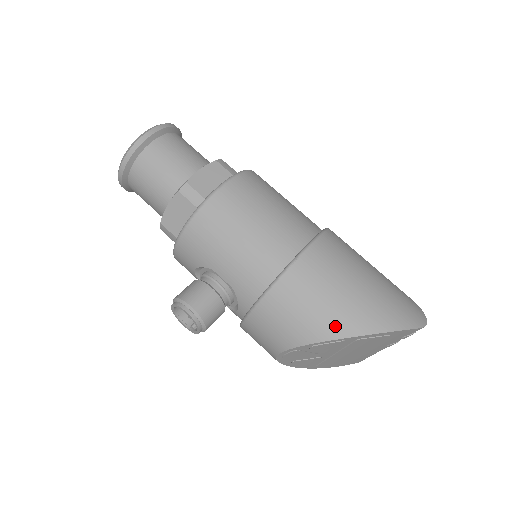
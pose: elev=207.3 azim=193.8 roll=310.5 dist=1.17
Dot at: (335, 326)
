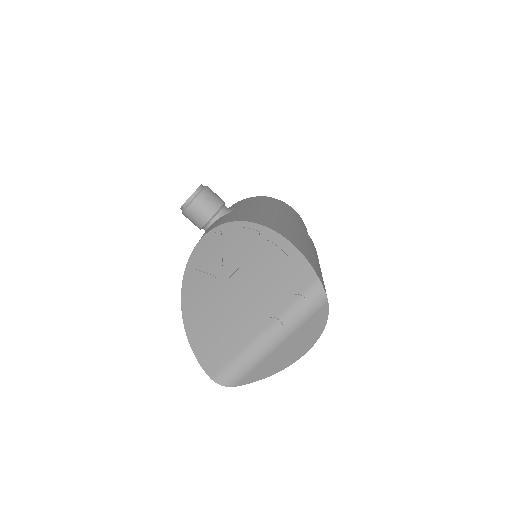
Dot at: (266, 222)
